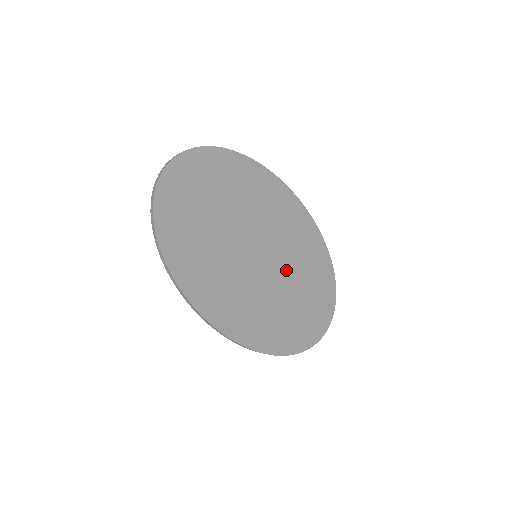
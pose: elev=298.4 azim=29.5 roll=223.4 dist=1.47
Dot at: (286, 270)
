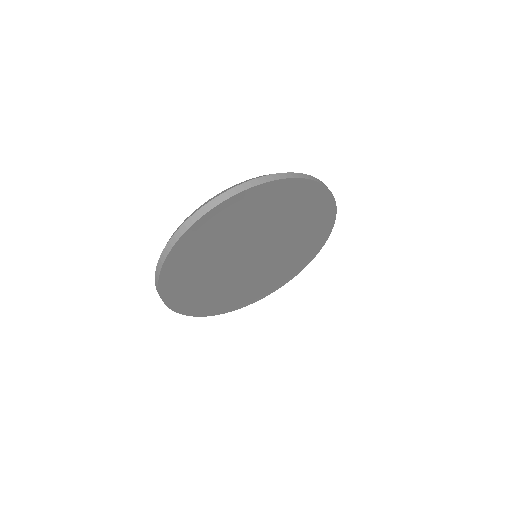
Dot at: (278, 260)
